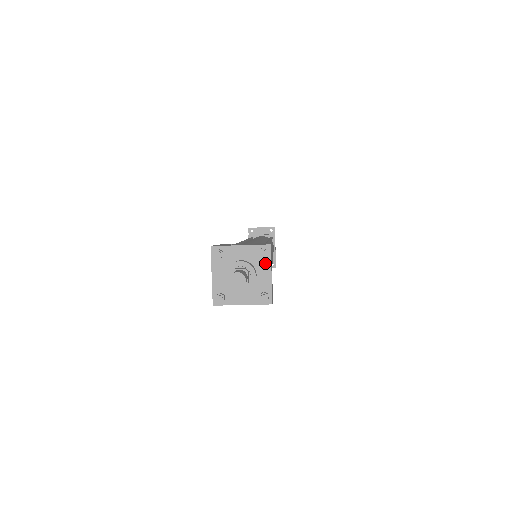
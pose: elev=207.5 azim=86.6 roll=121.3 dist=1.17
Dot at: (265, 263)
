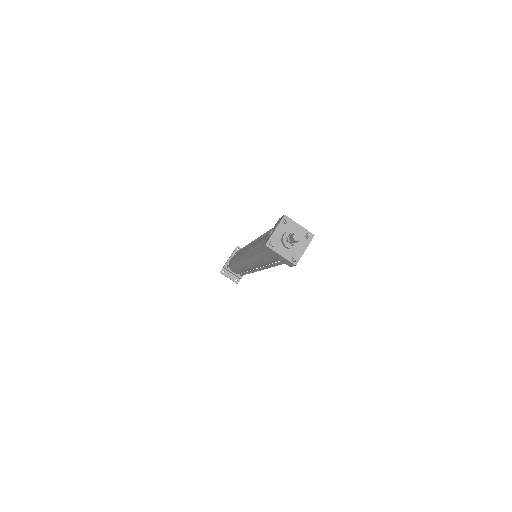
Dot at: (306, 242)
